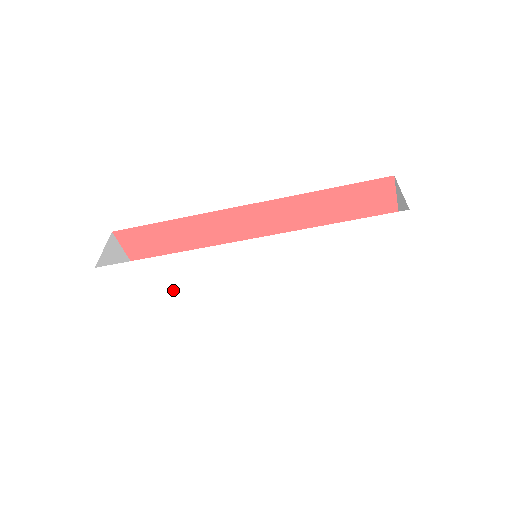
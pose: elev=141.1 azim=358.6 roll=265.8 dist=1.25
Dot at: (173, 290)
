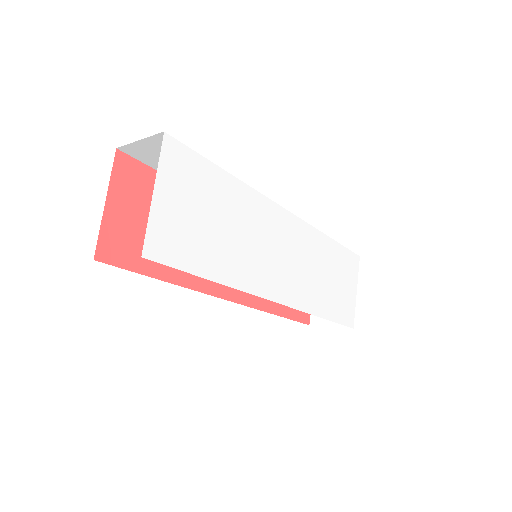
Dot at: (216, 224)
